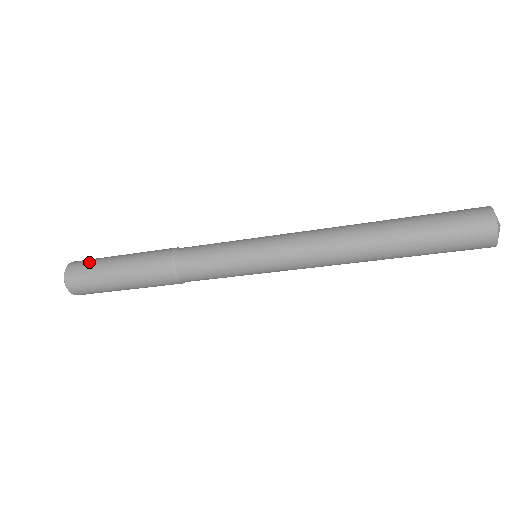
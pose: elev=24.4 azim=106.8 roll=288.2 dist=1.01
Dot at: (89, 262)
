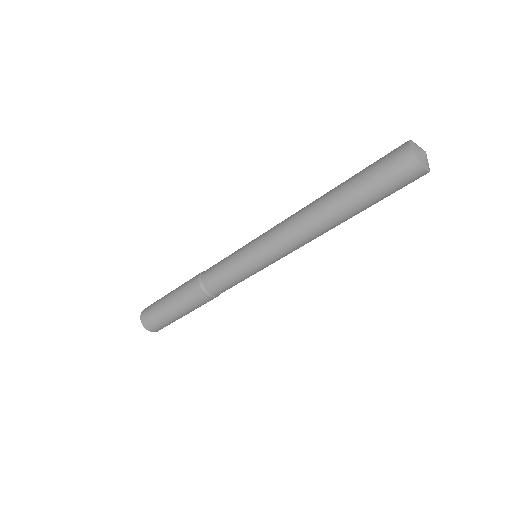
Dot at: (154, 302)
